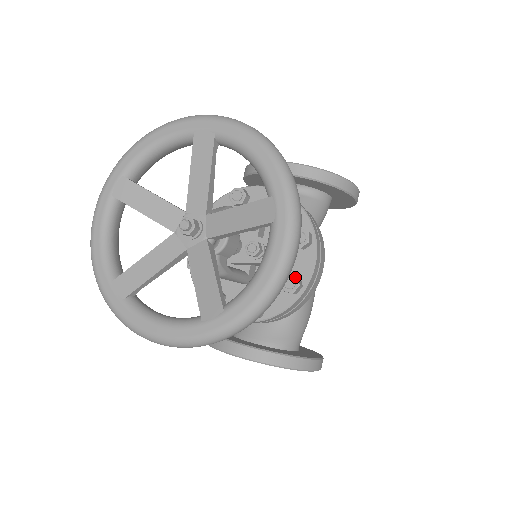
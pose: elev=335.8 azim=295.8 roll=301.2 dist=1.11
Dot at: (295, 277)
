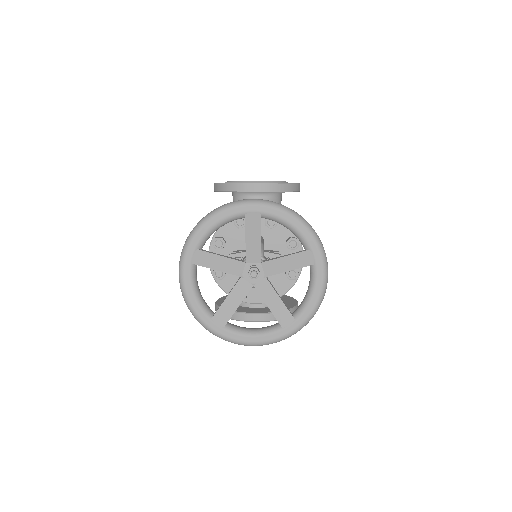
Dot at: (295, 270)
